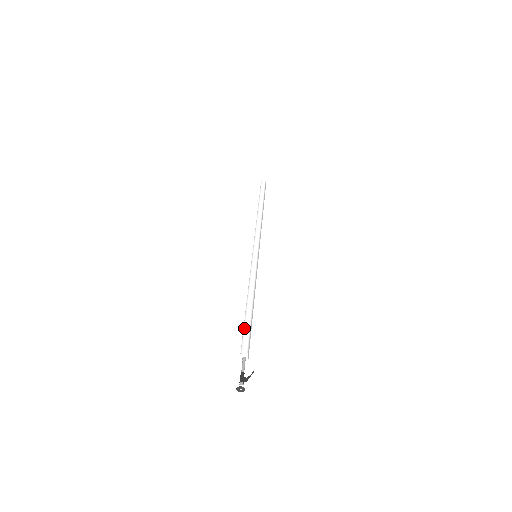
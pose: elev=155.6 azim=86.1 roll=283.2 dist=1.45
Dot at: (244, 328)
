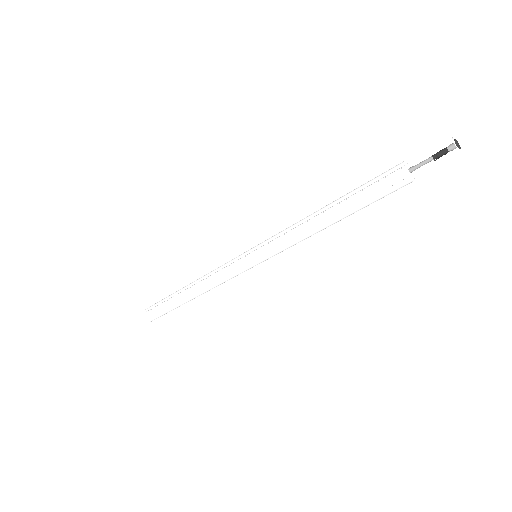
Dot at: (367, 182)
